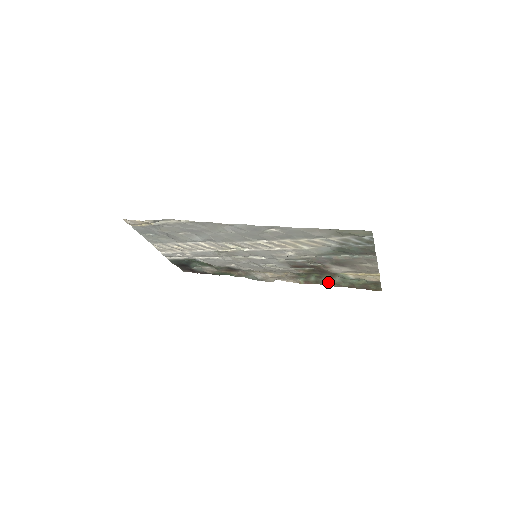
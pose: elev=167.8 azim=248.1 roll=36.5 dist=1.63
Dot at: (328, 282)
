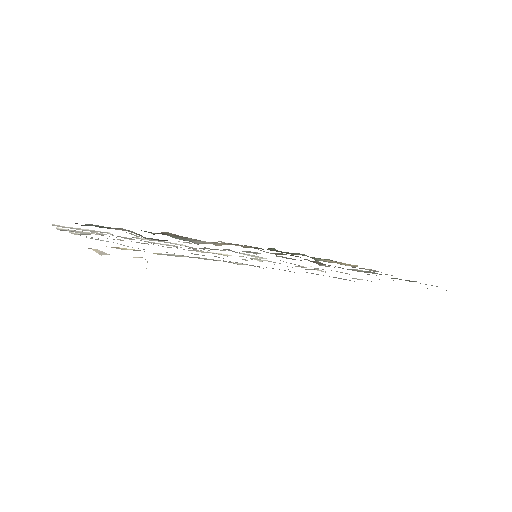
Dot at: occluded
